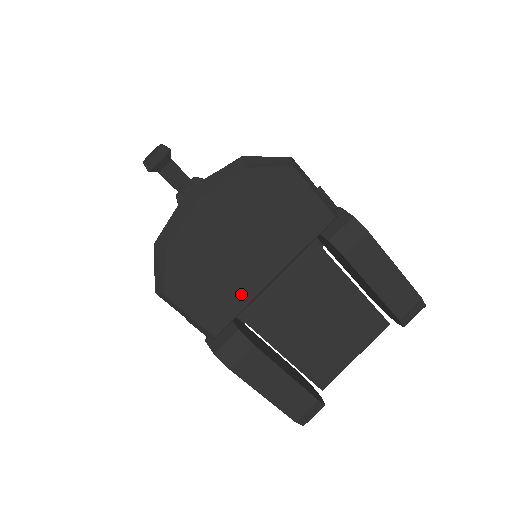
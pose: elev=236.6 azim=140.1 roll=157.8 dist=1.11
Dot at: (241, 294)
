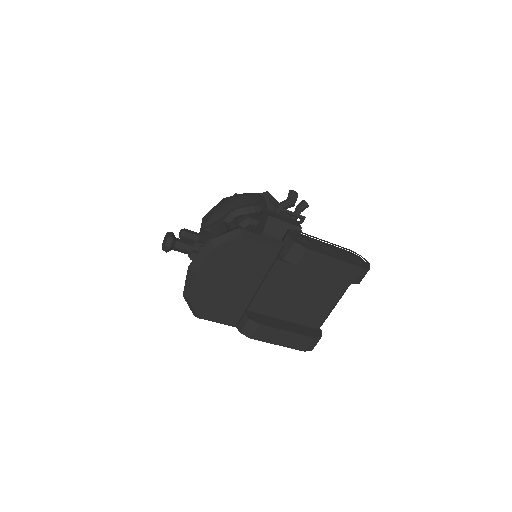
Dot at: (241, 304)
